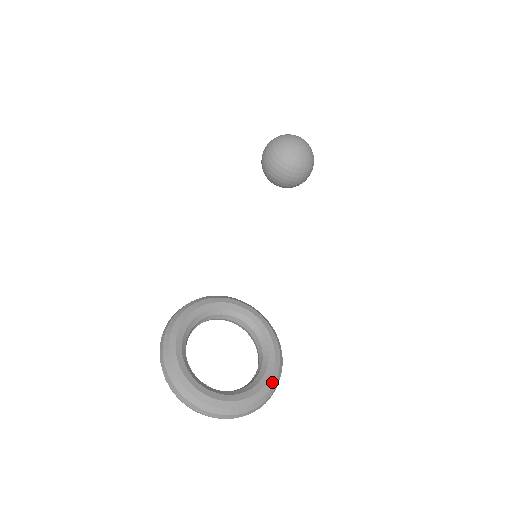
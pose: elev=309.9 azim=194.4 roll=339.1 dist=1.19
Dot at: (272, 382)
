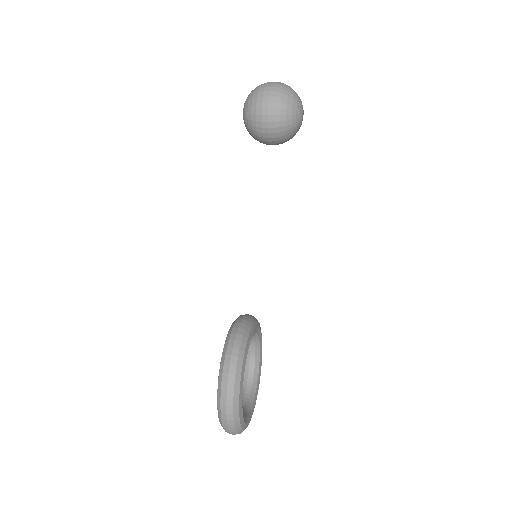
Dot at: occluded
